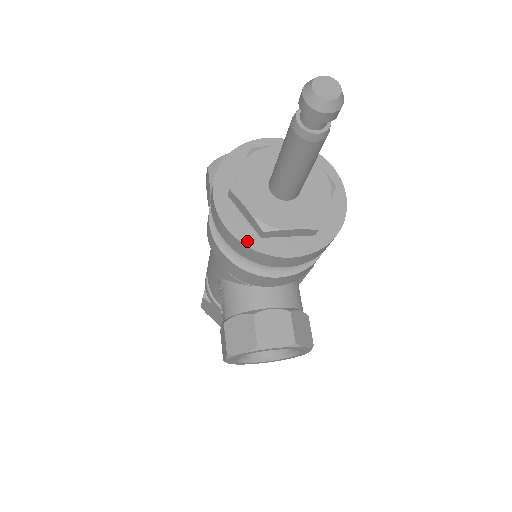
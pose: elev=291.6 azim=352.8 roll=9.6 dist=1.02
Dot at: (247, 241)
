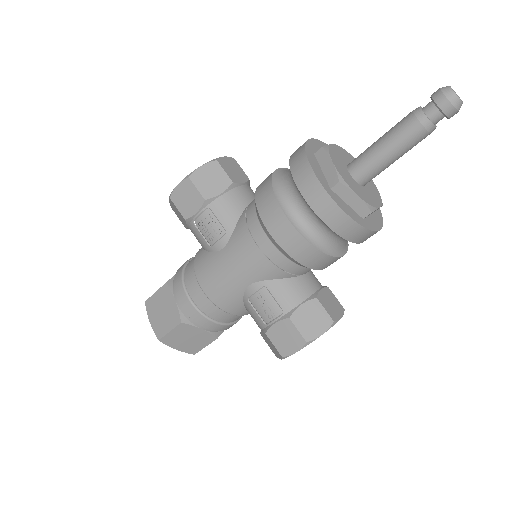
Dot at: (361, 223)
